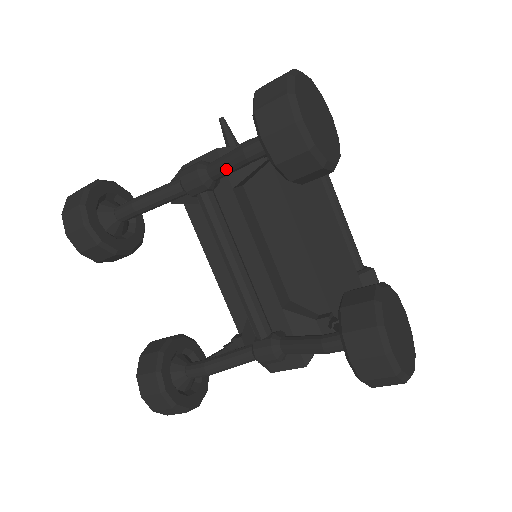
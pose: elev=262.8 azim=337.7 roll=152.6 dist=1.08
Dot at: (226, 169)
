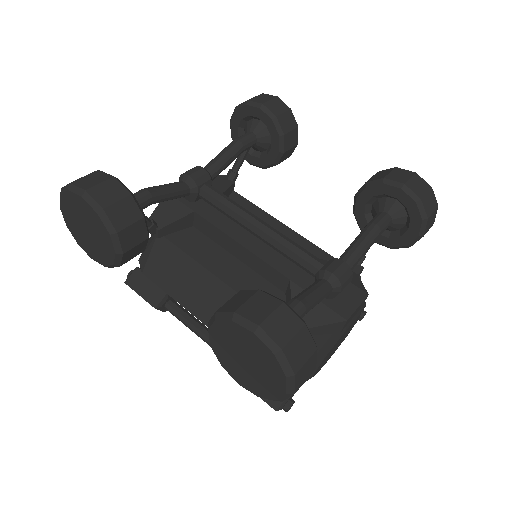
Dot at: (225, 158)
